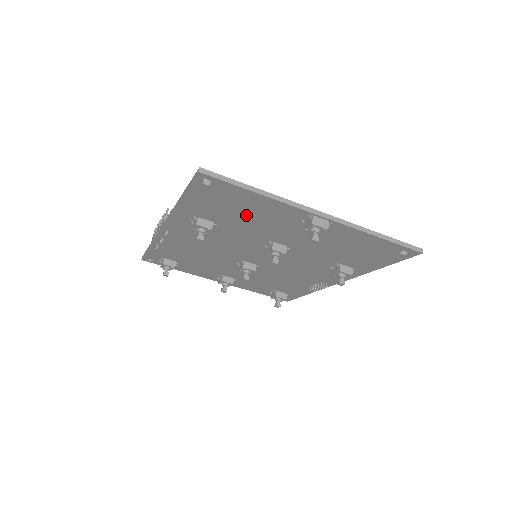
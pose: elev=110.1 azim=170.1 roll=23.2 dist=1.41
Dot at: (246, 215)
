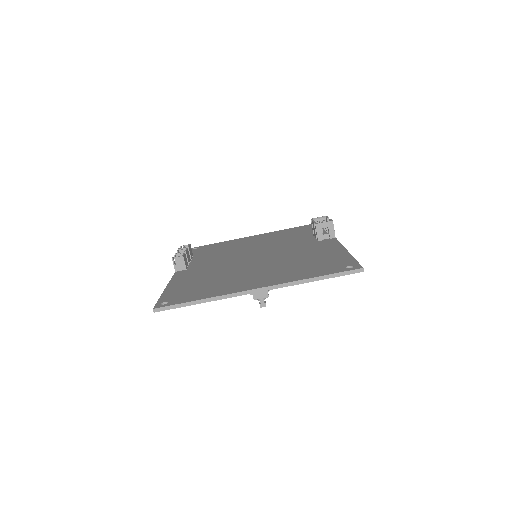
Dot at: occluded
